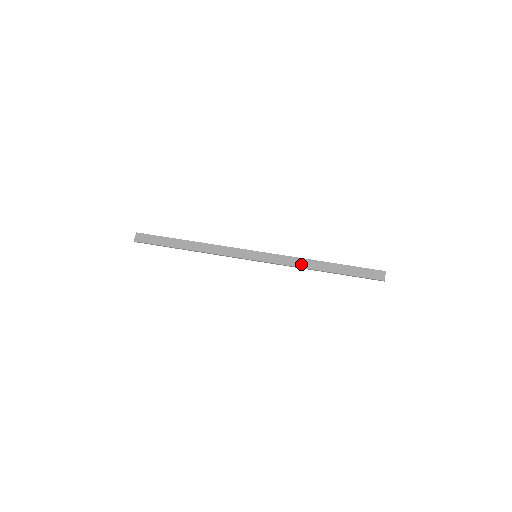
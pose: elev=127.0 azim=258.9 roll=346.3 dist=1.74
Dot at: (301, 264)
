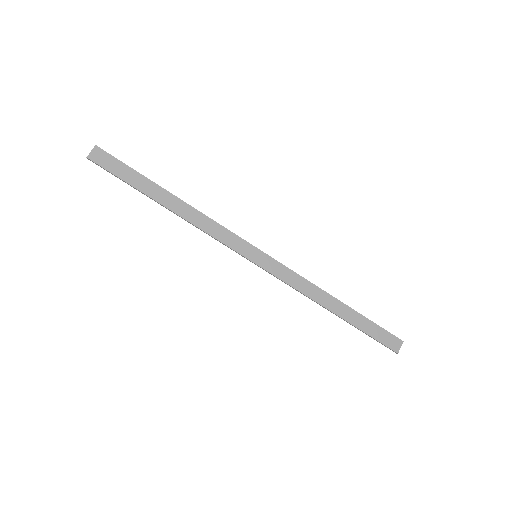
Dot at: (309, 292)
